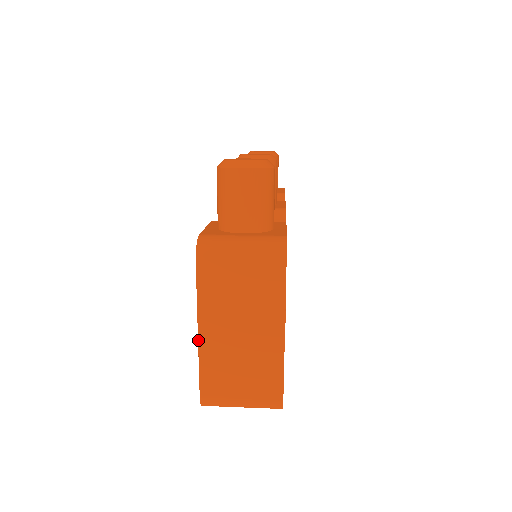
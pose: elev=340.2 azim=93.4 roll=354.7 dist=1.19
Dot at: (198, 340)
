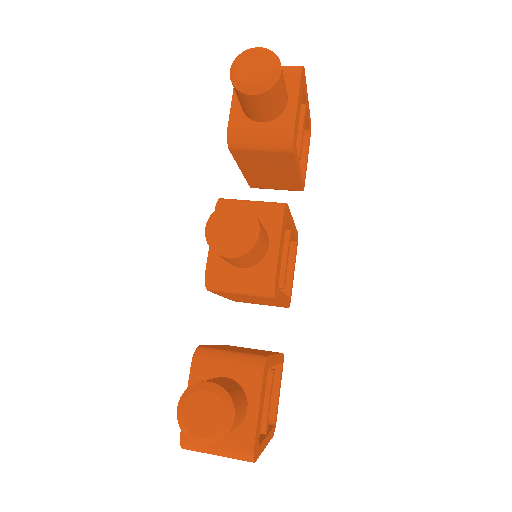
Dot at: occluded
